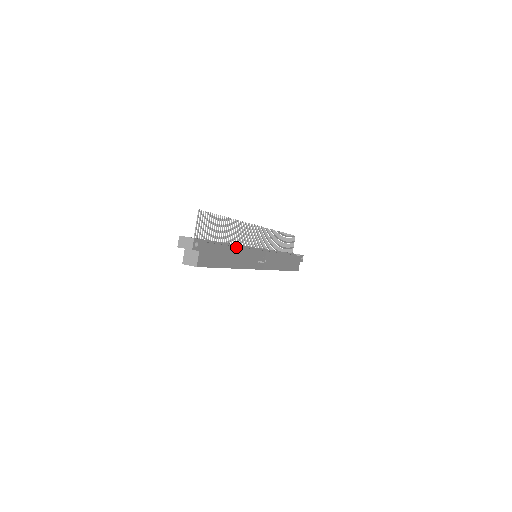
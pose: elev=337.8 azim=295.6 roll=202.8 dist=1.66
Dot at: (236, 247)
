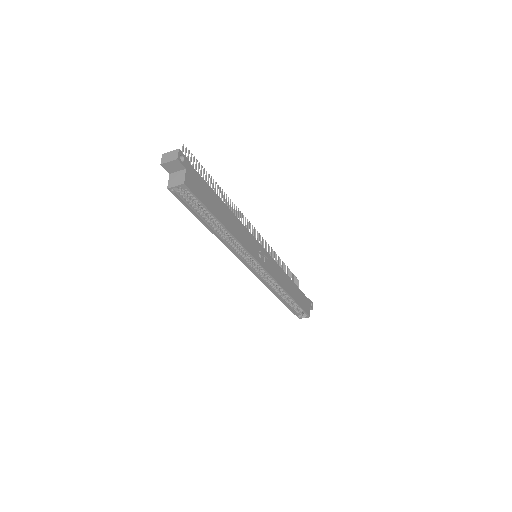
Dot at: (230, 210)
